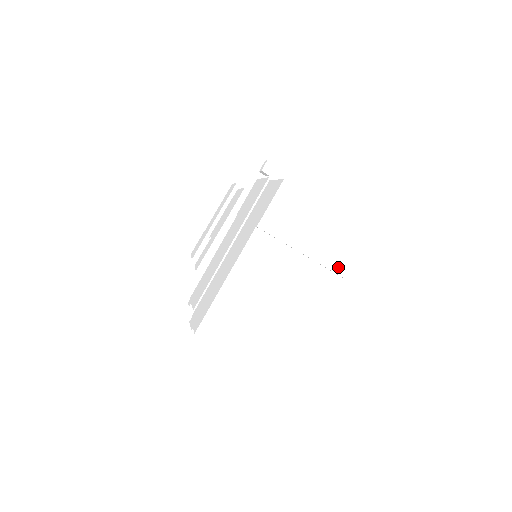
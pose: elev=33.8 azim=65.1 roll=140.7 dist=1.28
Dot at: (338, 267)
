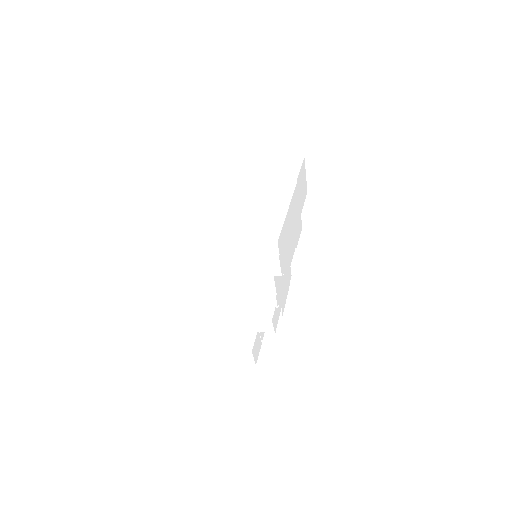
Dot at: (285, 176)
